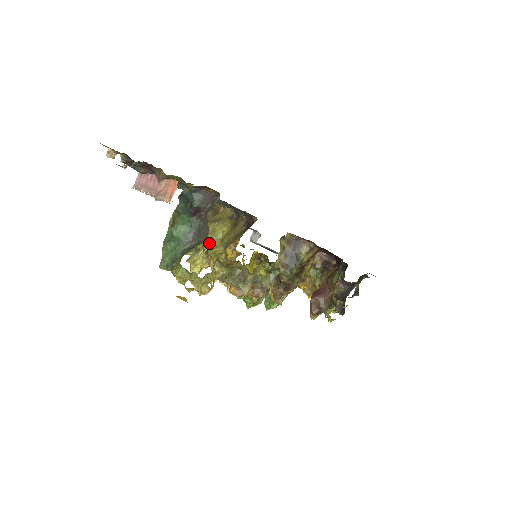
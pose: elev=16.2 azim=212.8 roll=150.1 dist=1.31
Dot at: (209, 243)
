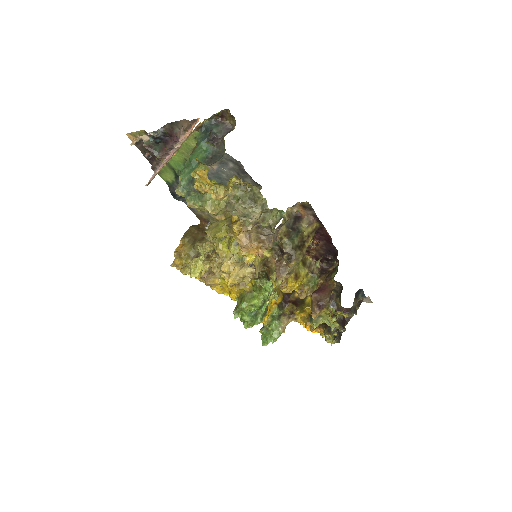
Dot at: (213, 234)
